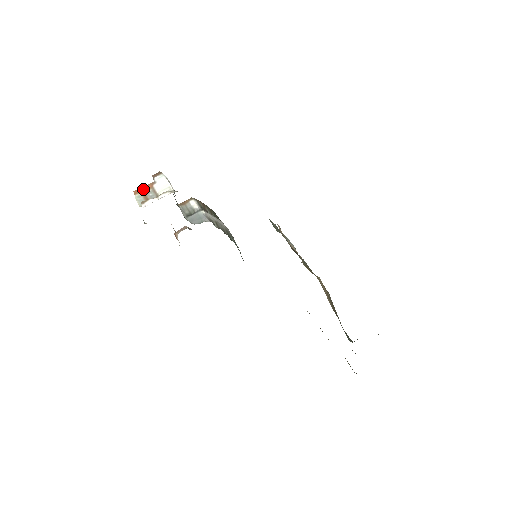
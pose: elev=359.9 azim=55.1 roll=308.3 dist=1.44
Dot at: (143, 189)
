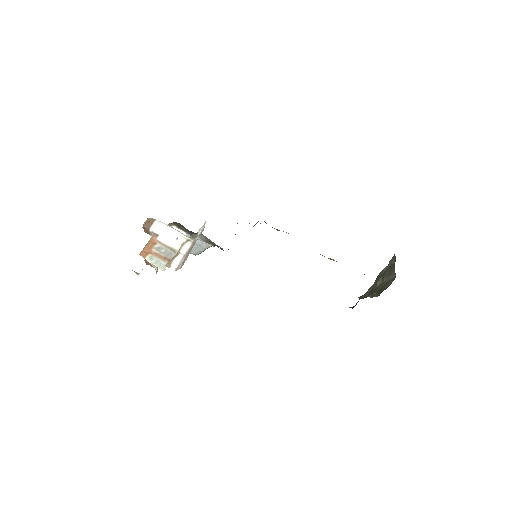
Dot at: (149, 248)
